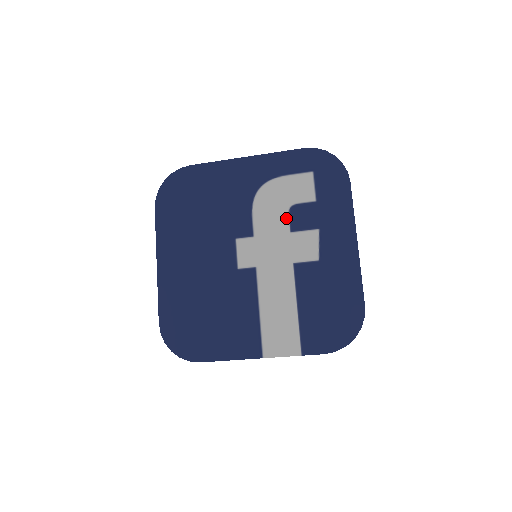
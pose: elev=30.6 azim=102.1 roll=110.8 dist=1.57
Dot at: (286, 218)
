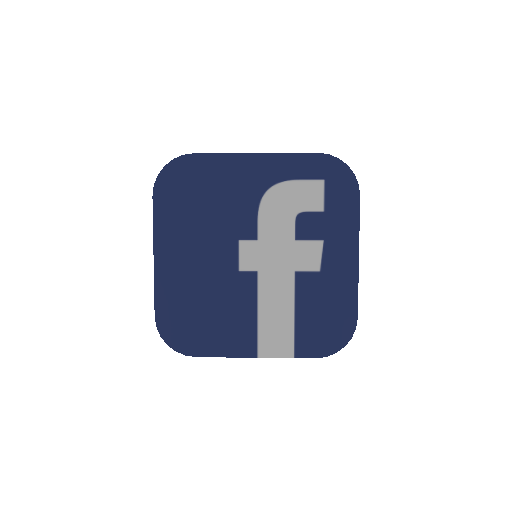
Dot at: (292, 225)
